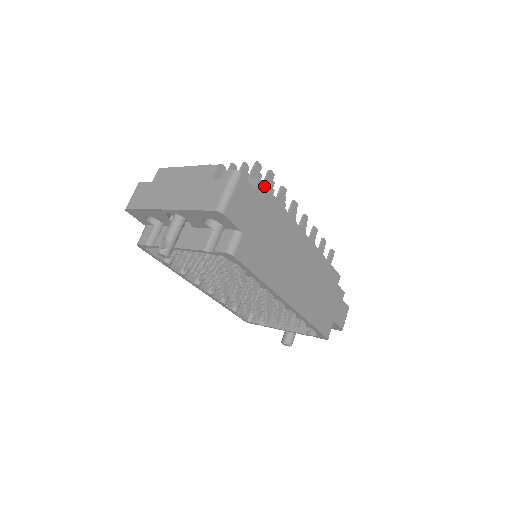
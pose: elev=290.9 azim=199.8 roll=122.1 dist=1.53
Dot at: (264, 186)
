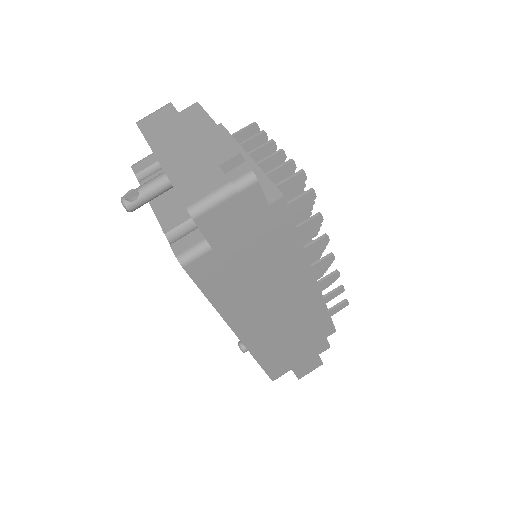
Dot at: (286, 207)
